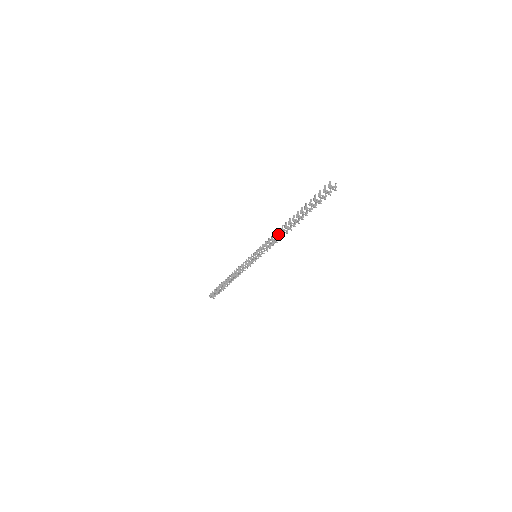
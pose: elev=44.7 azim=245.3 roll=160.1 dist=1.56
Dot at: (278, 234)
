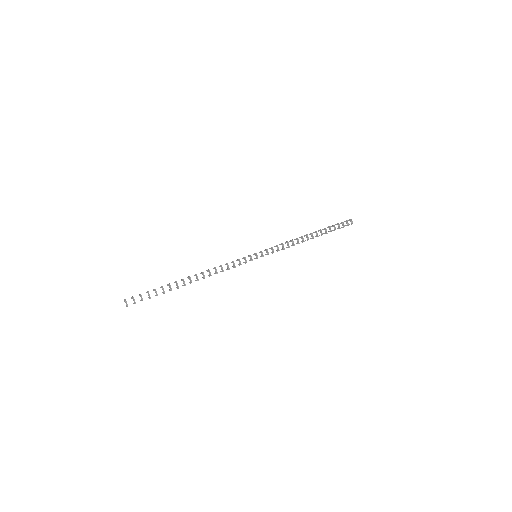
Dot at: occluded
